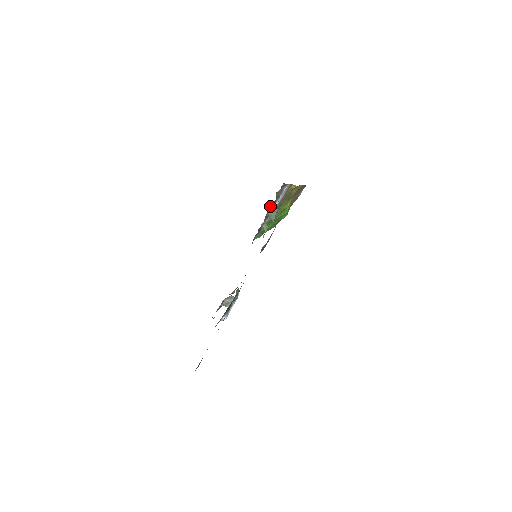
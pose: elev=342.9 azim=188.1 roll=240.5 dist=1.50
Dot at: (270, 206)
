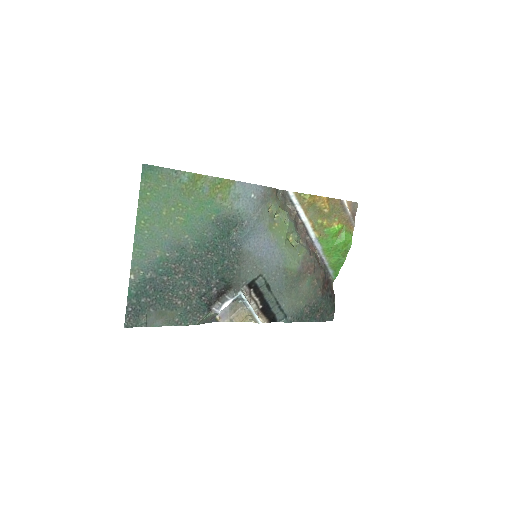
Dot at: (298, 224)
